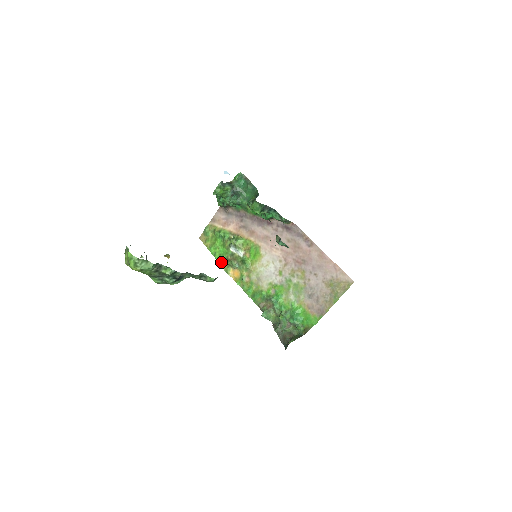
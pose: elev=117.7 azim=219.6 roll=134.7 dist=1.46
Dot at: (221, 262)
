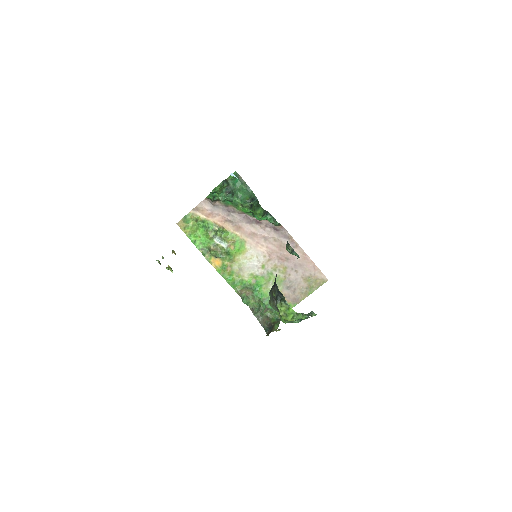
Dot at: (202, 250)
